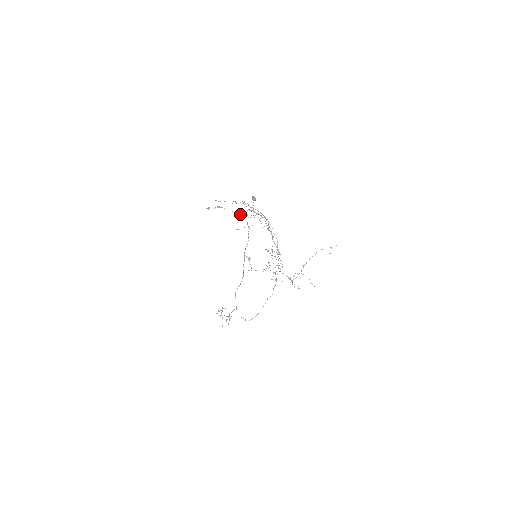
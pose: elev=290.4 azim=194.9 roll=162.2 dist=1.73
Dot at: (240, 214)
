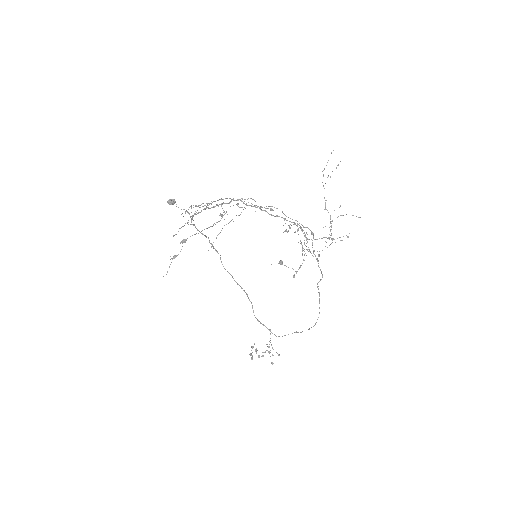
Dot at: occluded
